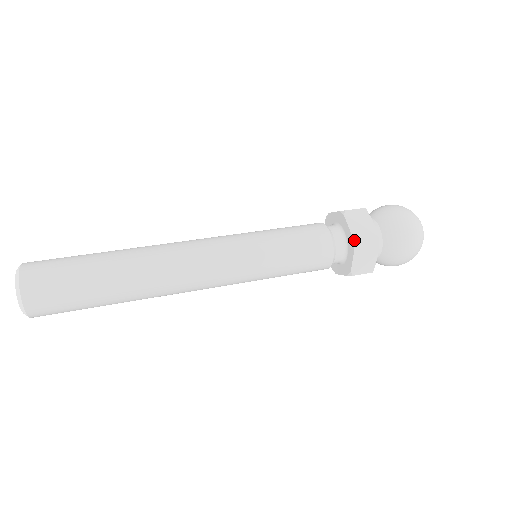
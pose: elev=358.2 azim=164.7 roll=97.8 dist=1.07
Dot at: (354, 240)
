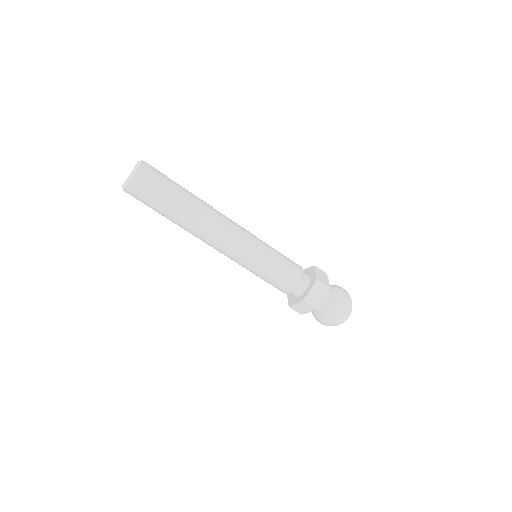
Dot at: (317, 278)
